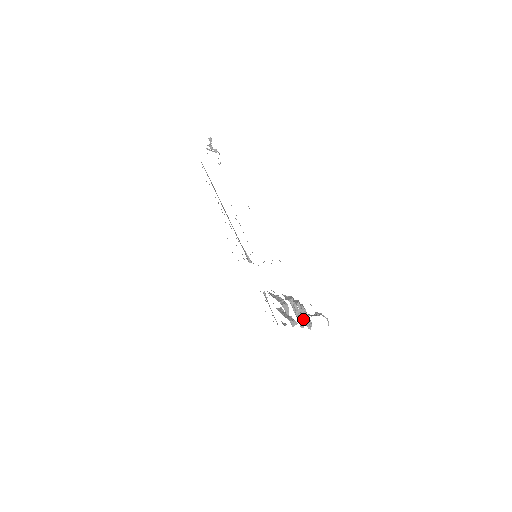
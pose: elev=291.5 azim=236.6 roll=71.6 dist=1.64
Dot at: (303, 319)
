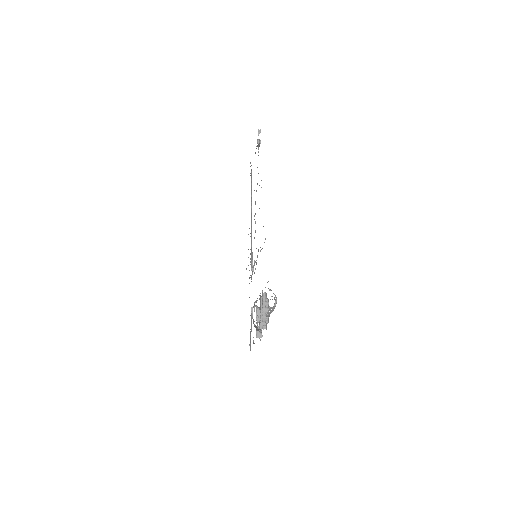
Dot at: occluded
